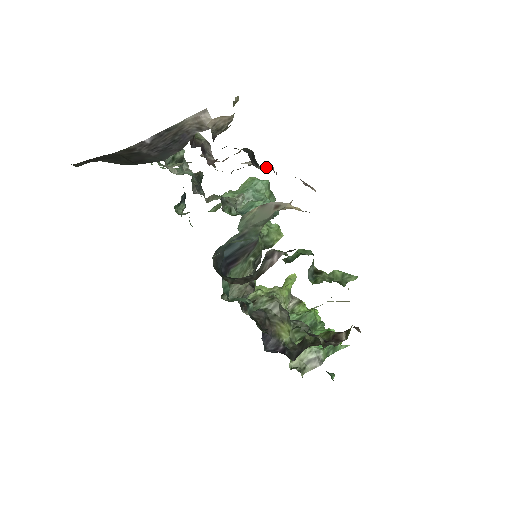
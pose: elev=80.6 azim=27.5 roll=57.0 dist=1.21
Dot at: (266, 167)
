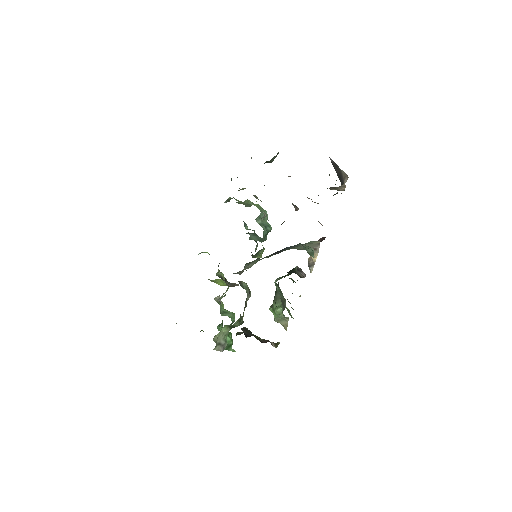
Dot at: occluded
